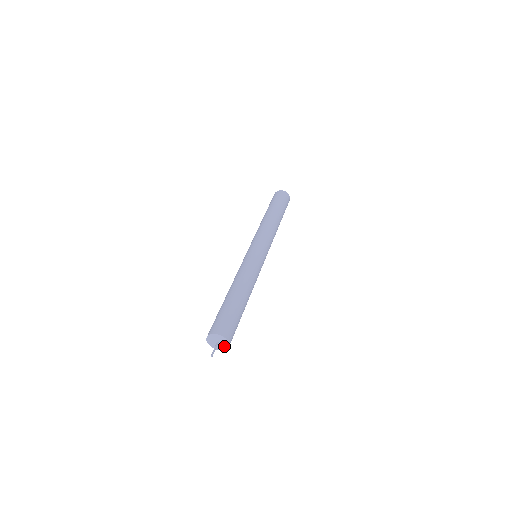
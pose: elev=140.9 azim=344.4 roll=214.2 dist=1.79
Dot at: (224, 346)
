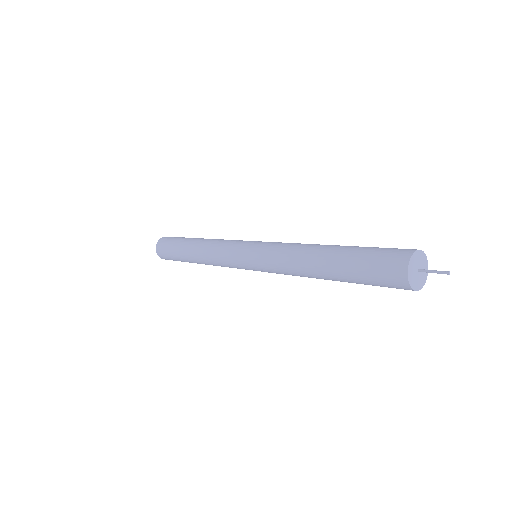
Dot at: (423, 276)
